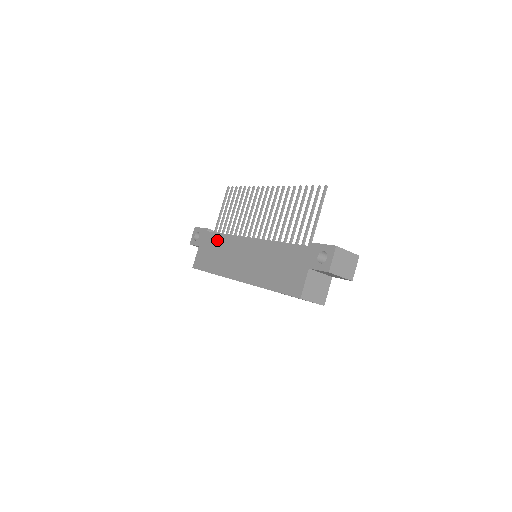
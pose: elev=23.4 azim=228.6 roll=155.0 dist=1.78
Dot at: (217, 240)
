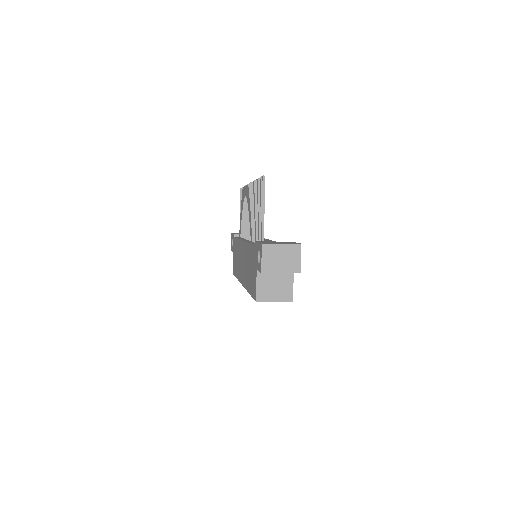
Dot at: (236, 245)
